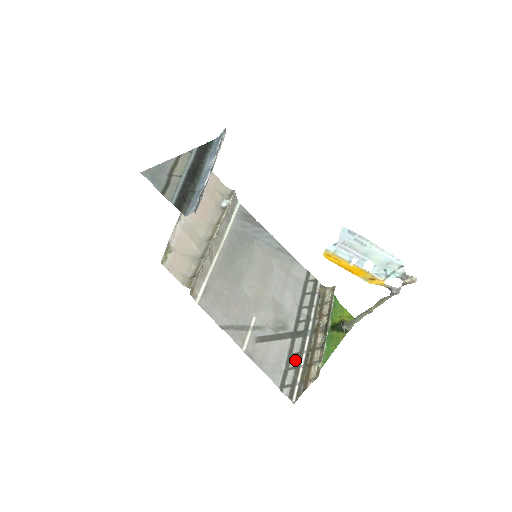
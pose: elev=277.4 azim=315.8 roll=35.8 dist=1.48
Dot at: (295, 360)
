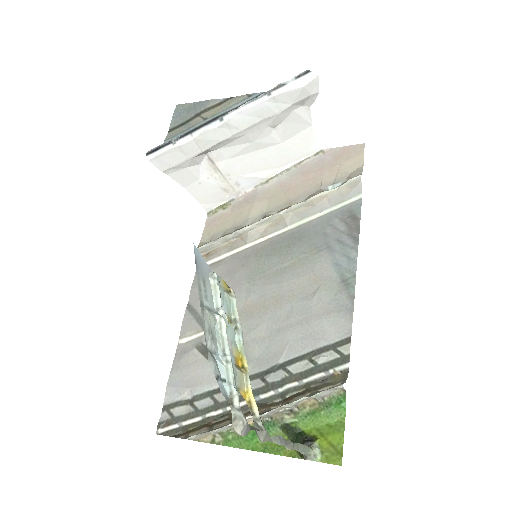
Dot at: (206, 404)
